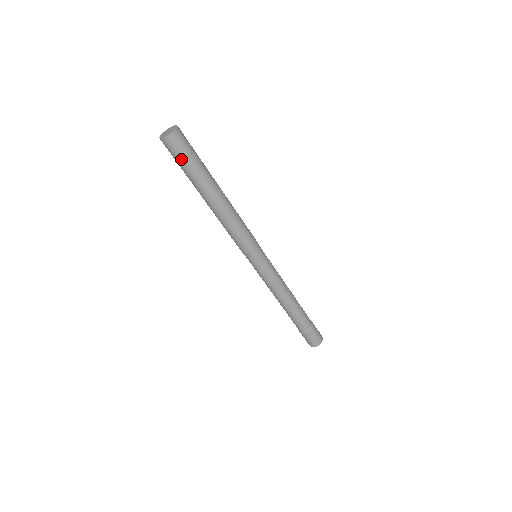
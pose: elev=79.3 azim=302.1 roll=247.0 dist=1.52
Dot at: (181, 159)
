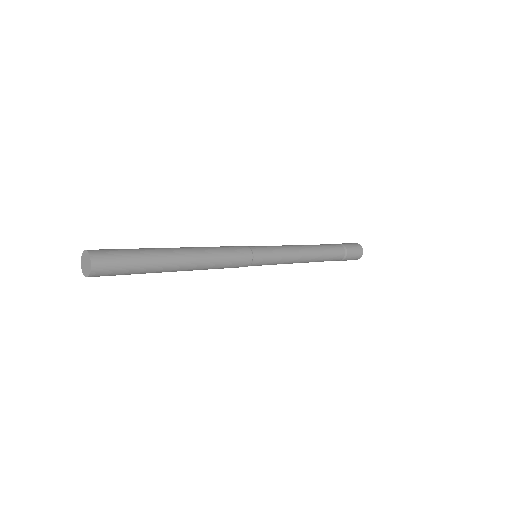
Dot at: occluded
